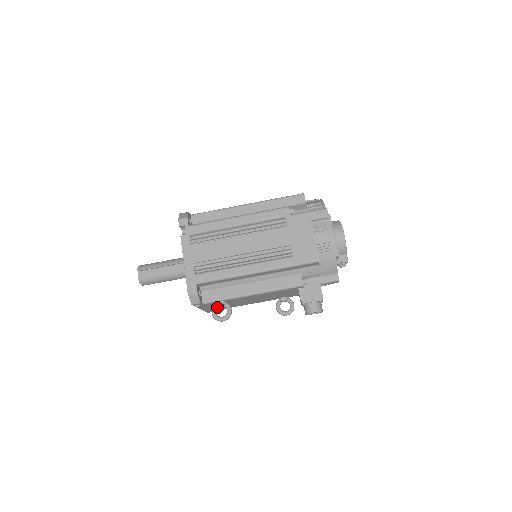
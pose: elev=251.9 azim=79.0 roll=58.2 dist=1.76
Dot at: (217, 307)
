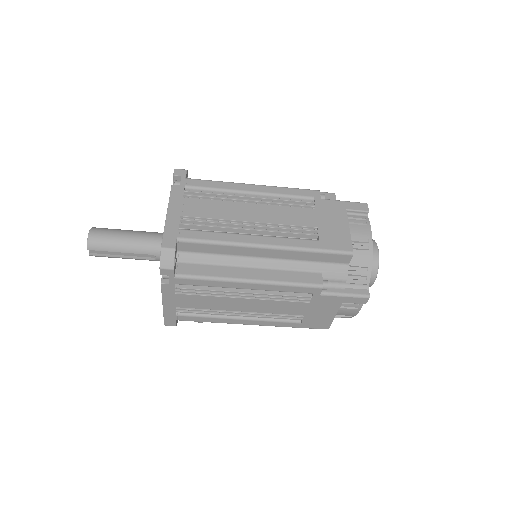
Dot at: occluded
